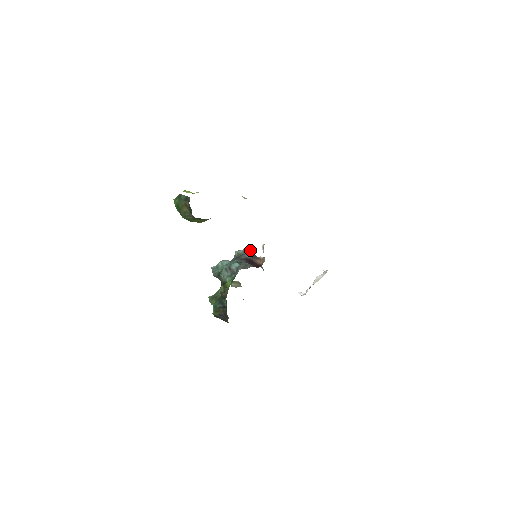
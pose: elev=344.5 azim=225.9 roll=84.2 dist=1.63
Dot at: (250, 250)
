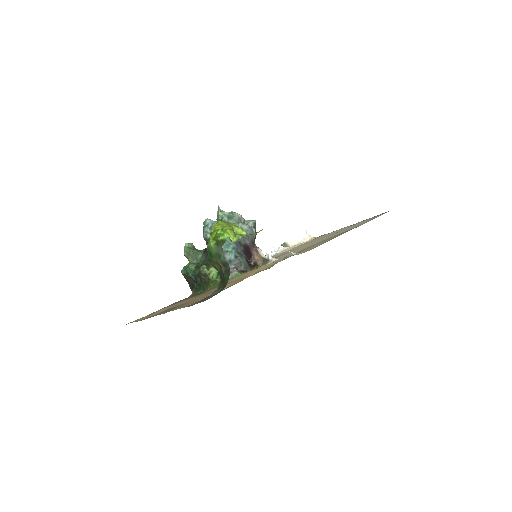
Dot at: (255, 230)
